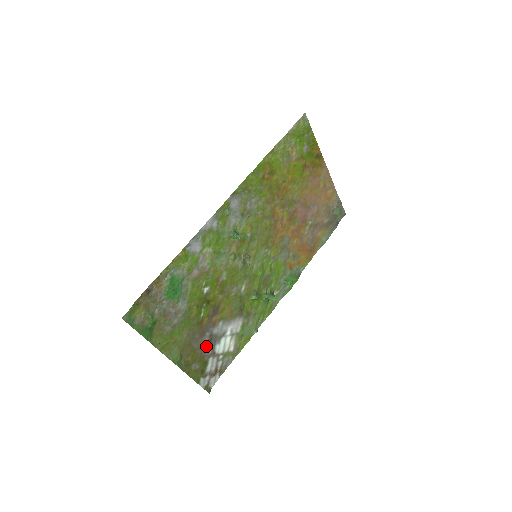
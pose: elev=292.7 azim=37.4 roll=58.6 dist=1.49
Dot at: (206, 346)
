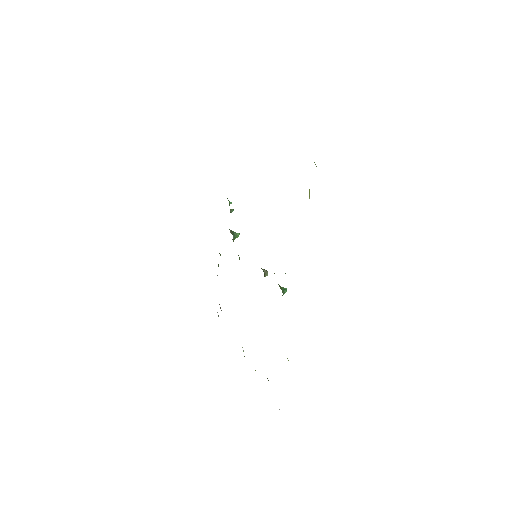
Dot at: occluded
